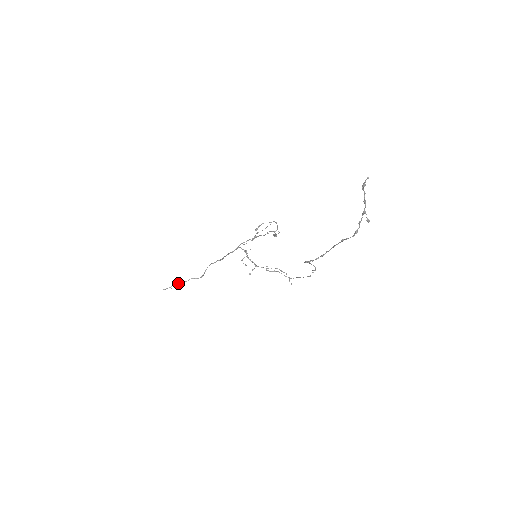
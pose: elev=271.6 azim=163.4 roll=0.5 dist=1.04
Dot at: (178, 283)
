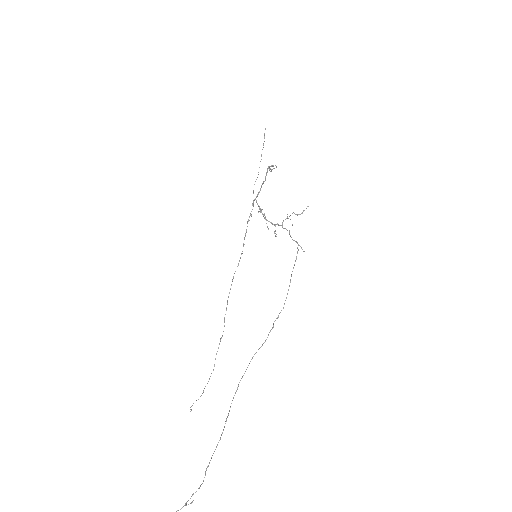
Dot at: (270, 169)
